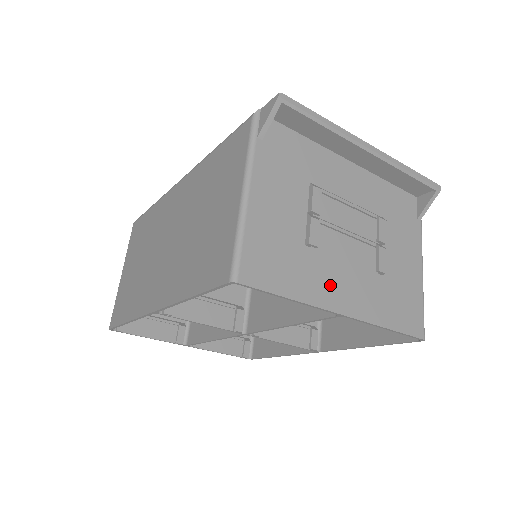
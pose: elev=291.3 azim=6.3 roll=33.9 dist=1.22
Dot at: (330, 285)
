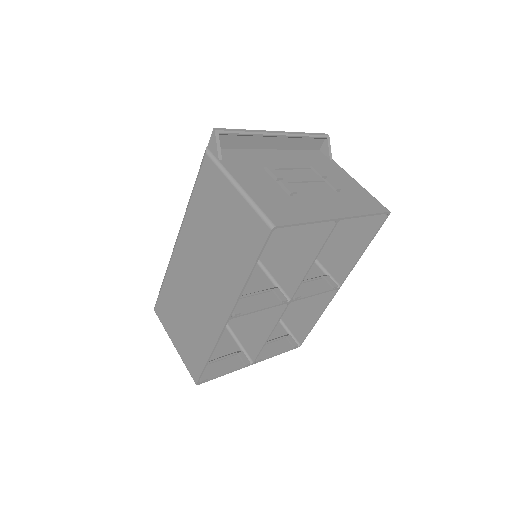
Dot at: (319, 208)
